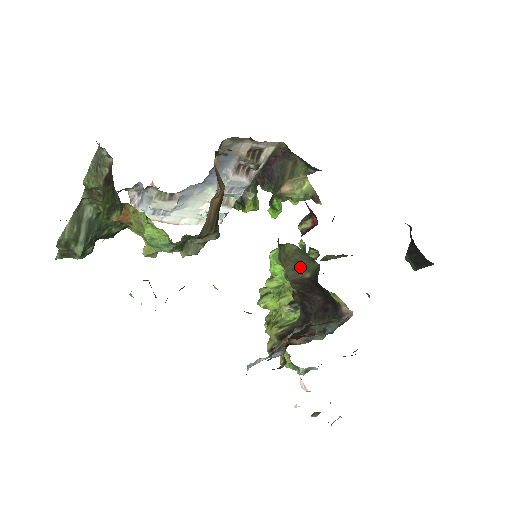
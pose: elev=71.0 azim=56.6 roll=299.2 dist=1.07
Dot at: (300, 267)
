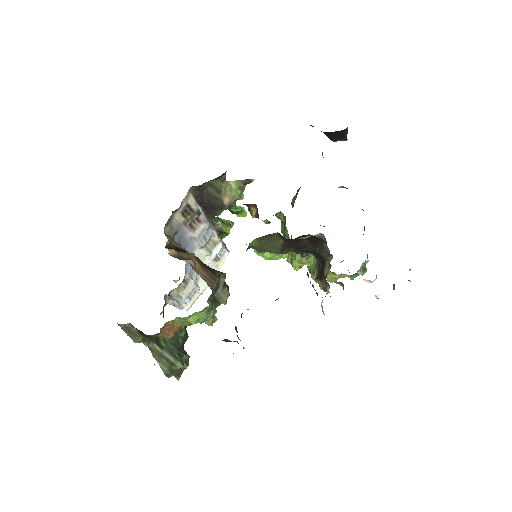
Dot at: (273, 243)
